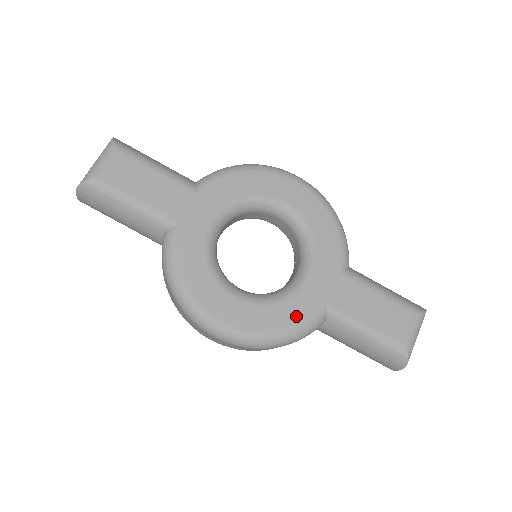
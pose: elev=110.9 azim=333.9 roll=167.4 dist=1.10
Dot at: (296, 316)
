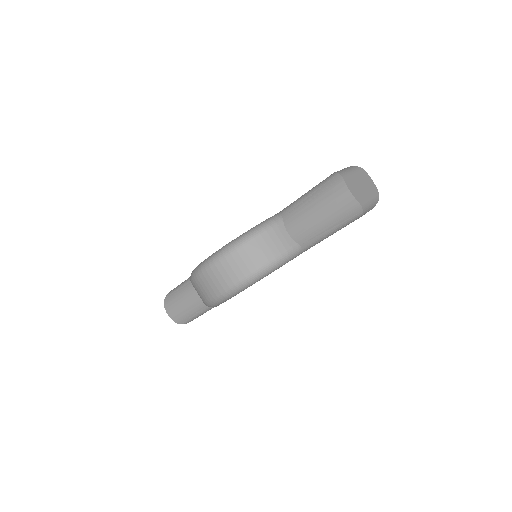
Dot at: occluded
